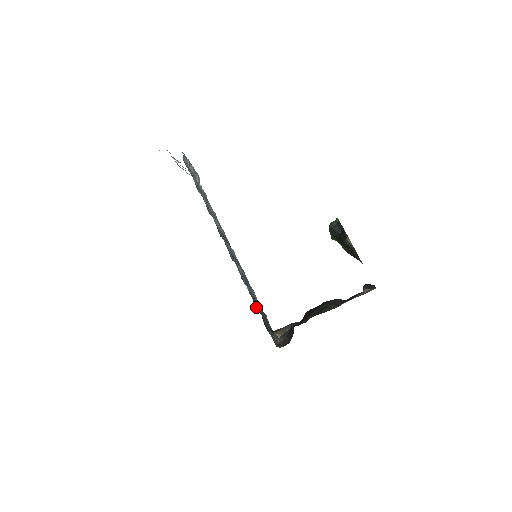
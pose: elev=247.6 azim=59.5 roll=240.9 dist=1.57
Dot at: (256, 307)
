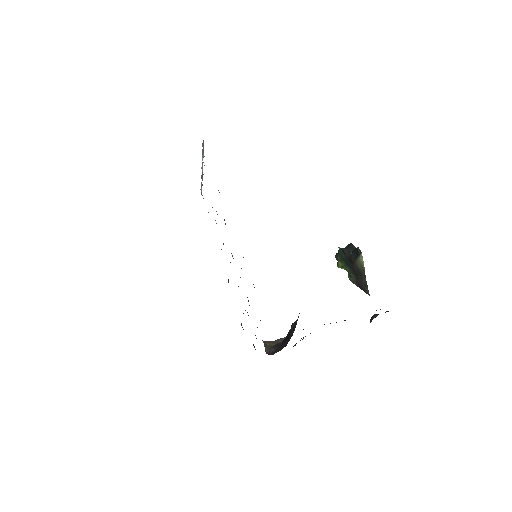
Dot at: occluded
